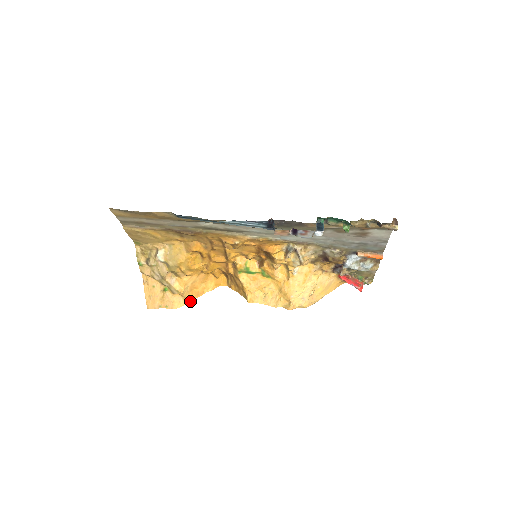
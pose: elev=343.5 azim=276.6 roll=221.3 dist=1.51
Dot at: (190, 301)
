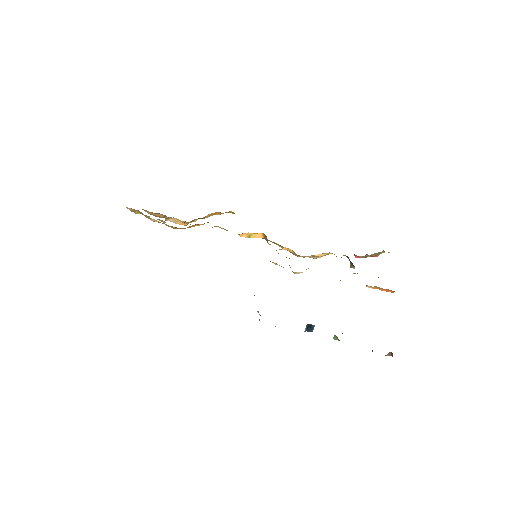
Dot at: occluded
